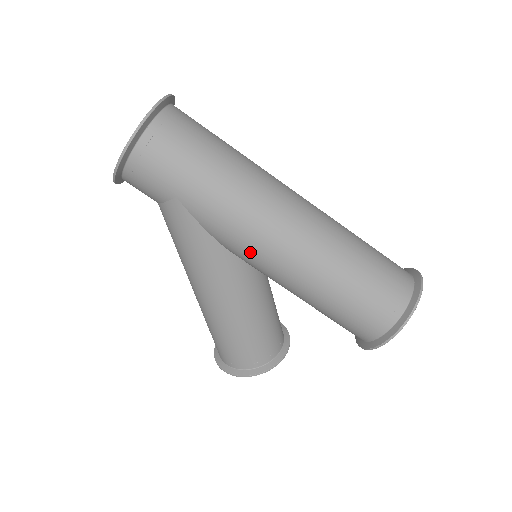
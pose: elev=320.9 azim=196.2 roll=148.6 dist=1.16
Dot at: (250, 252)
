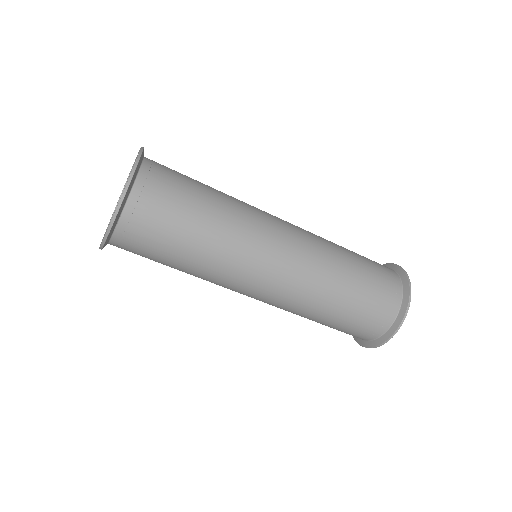
Dot at: occluded
